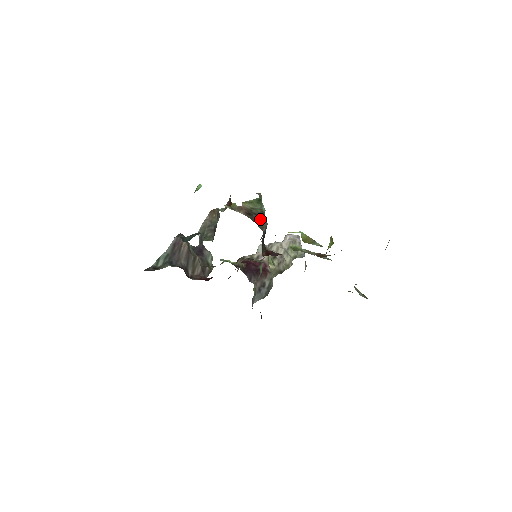
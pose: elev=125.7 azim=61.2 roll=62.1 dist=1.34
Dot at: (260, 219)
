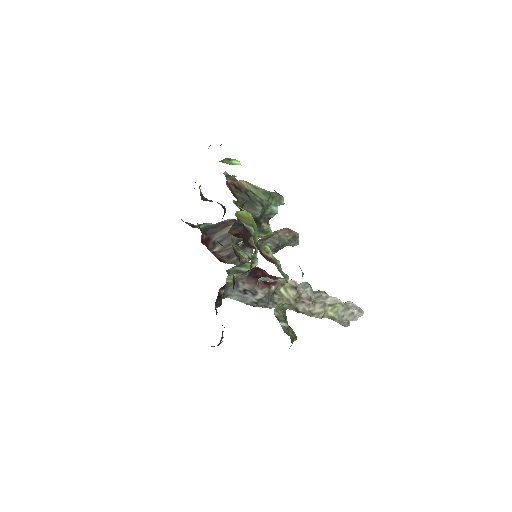
Dot at: (251, 203)
